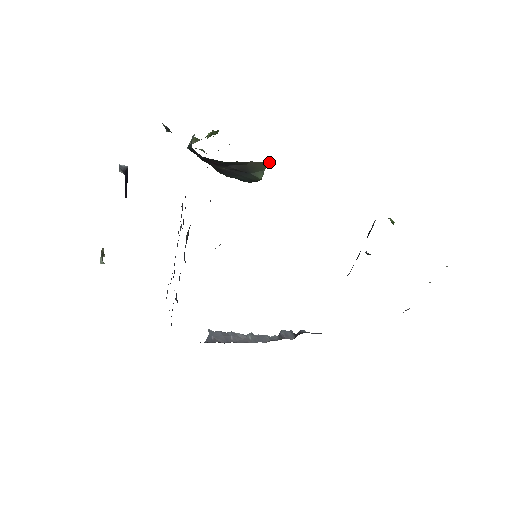
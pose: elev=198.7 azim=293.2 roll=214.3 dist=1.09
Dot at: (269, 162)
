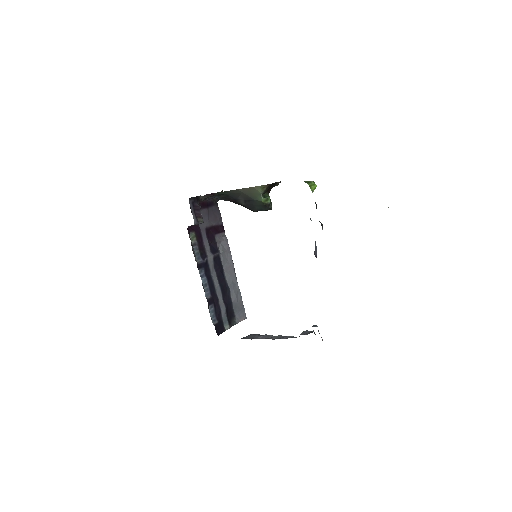
Dot at: (259, 186)
